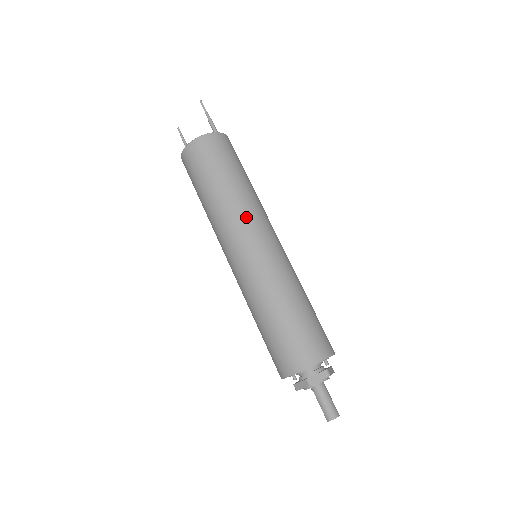
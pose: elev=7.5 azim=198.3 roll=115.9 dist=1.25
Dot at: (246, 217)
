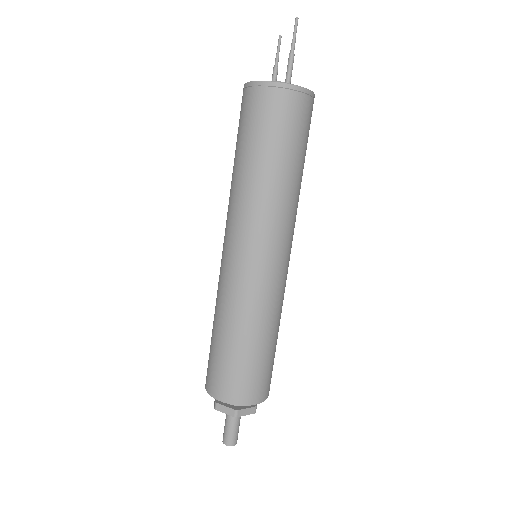
Dot at: (247, 218)
